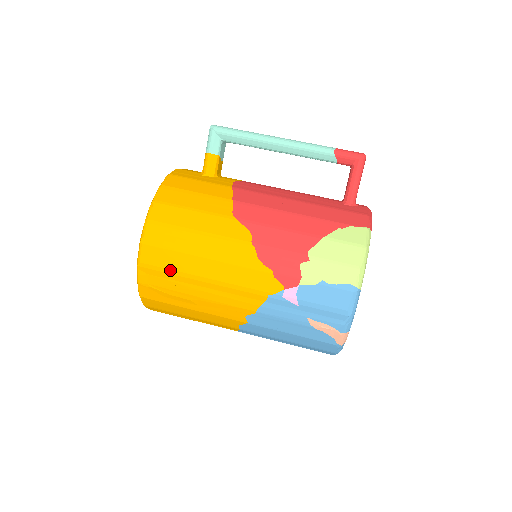
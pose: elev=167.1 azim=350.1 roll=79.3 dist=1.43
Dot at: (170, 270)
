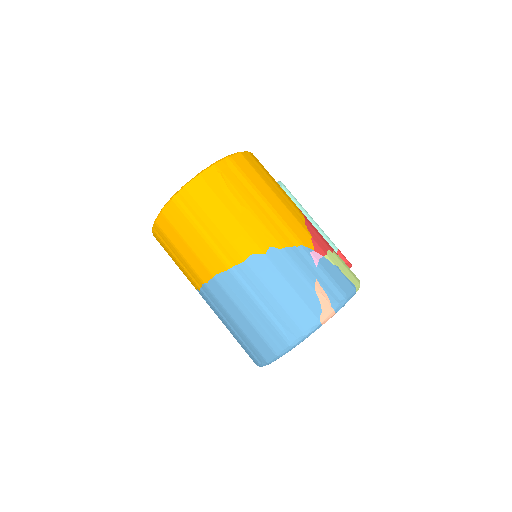
Dot at: (248, 177)
